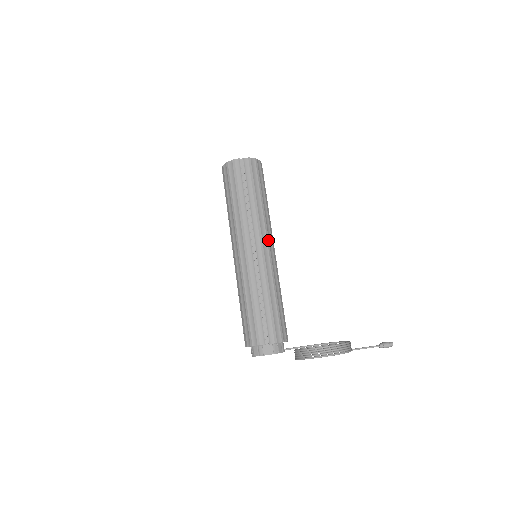
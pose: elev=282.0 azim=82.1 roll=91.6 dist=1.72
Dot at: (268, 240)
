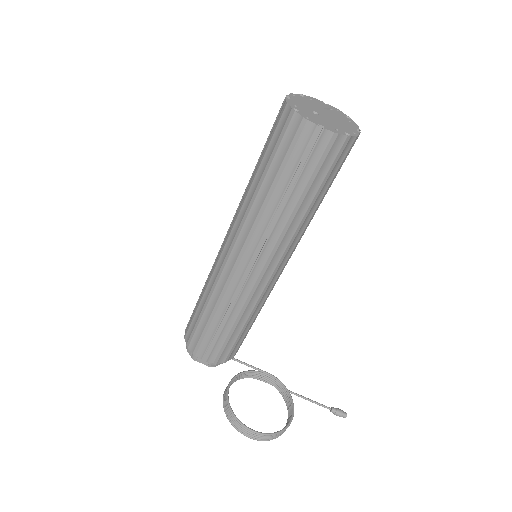
Dot at: (280, 264)
